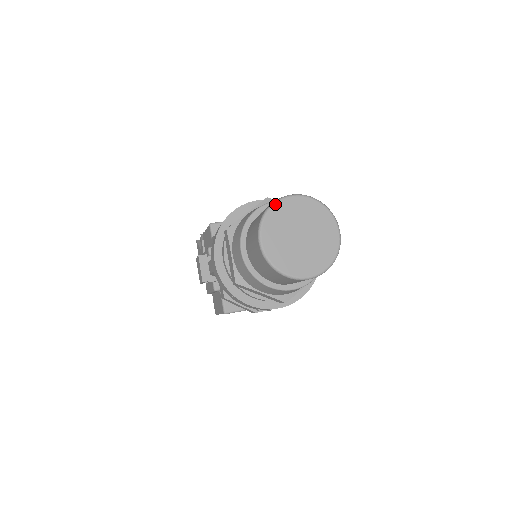
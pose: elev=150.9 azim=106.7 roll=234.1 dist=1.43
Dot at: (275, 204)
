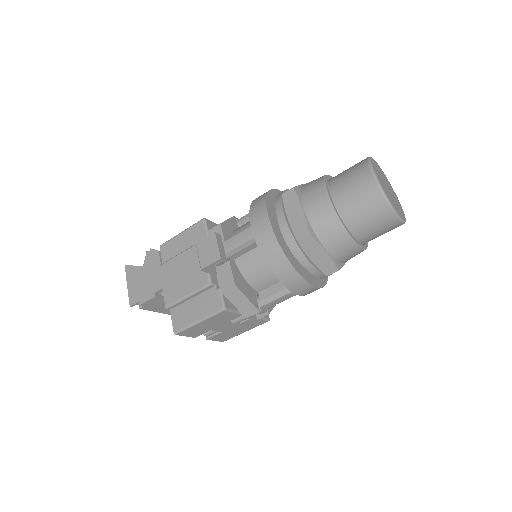
Dot at: (371, 158)
